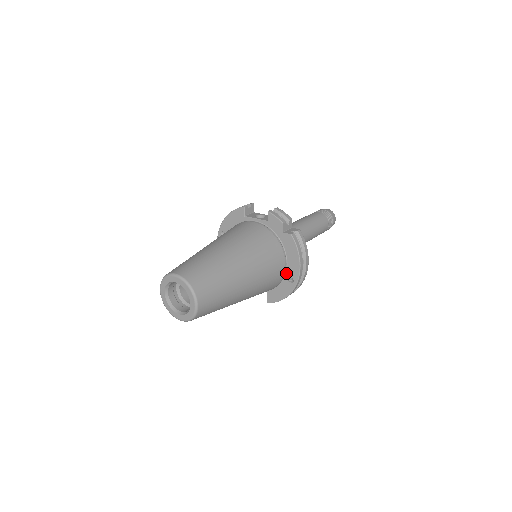
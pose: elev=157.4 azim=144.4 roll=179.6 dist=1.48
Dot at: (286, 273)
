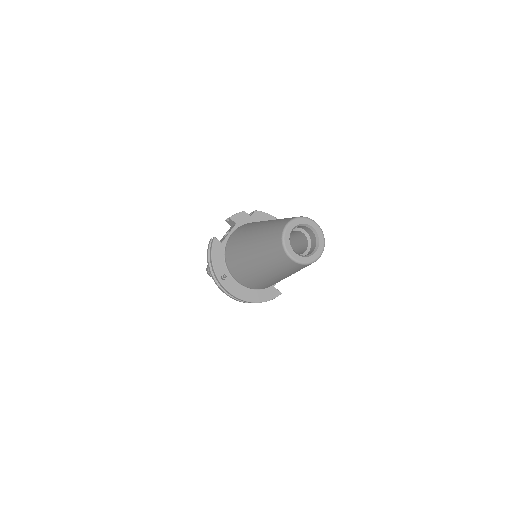
Dot at: occluded
